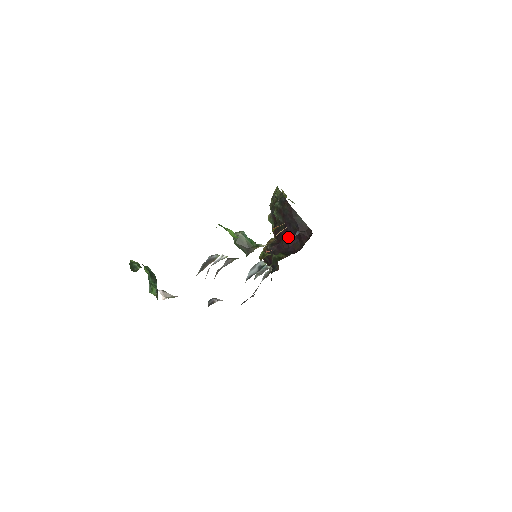
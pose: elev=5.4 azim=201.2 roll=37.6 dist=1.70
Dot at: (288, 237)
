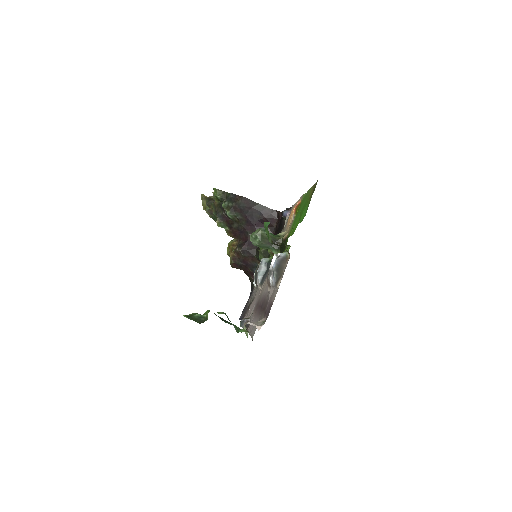
Dot at: (255, 229)
